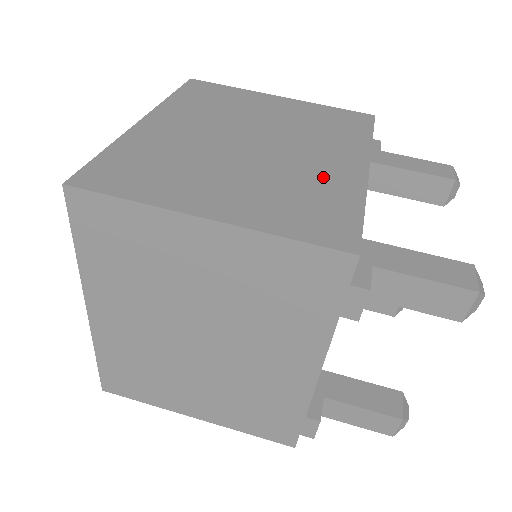
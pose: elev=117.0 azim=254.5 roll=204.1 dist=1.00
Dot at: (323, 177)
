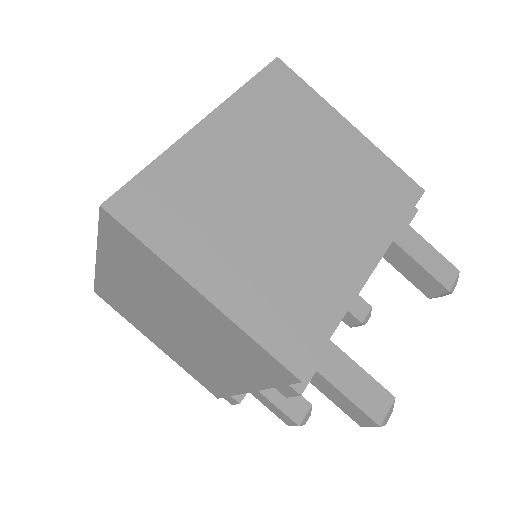
Dot at: (325, 272)
